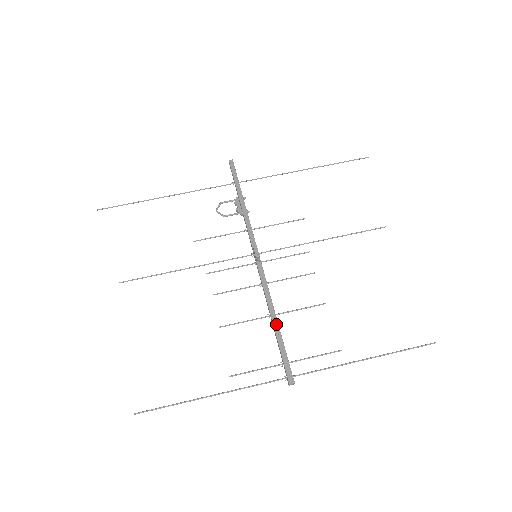
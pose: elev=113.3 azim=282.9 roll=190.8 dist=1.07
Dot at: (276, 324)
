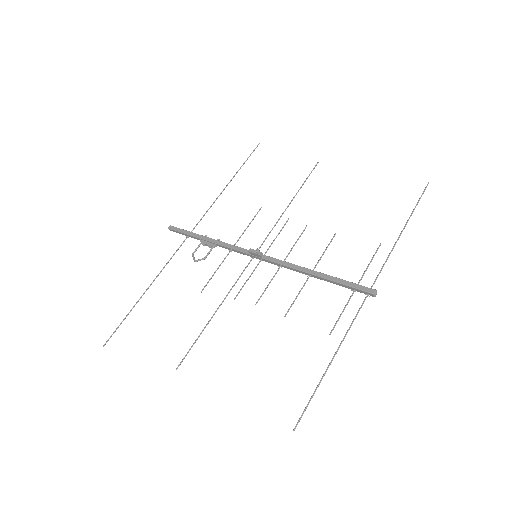
Dot at: (320, 274)
